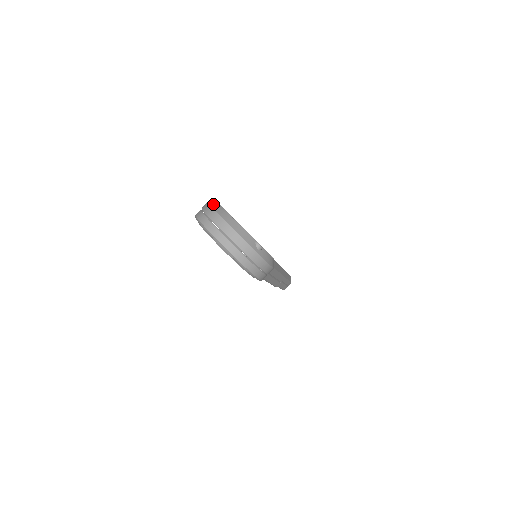
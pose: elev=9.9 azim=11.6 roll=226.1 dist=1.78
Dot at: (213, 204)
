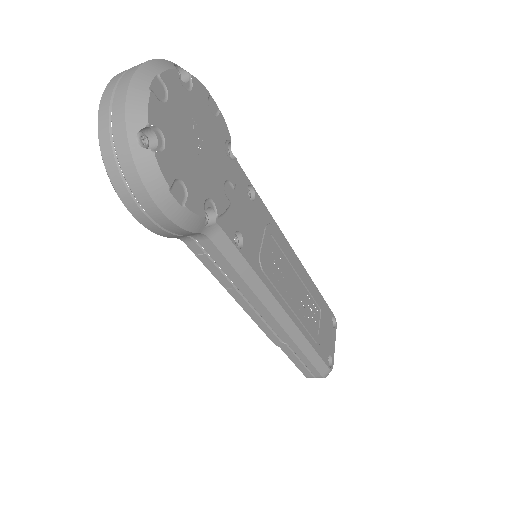
Dot at: (180, 68)
